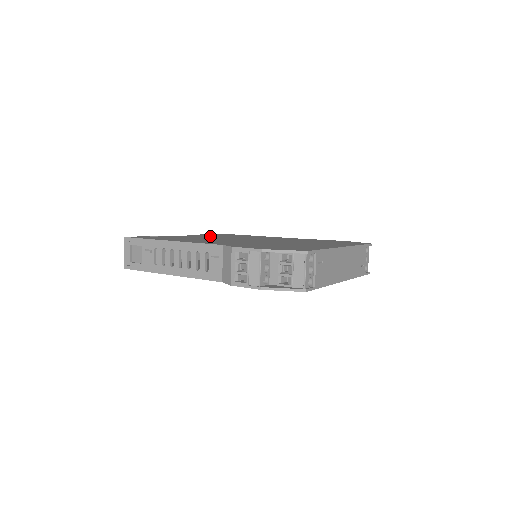
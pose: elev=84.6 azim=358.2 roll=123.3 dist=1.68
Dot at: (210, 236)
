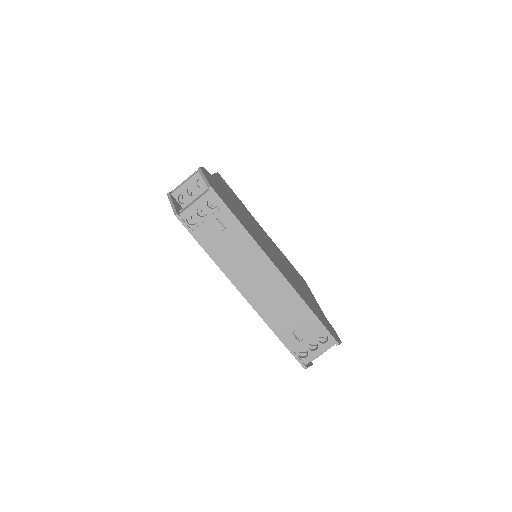
Dot at: occluded
